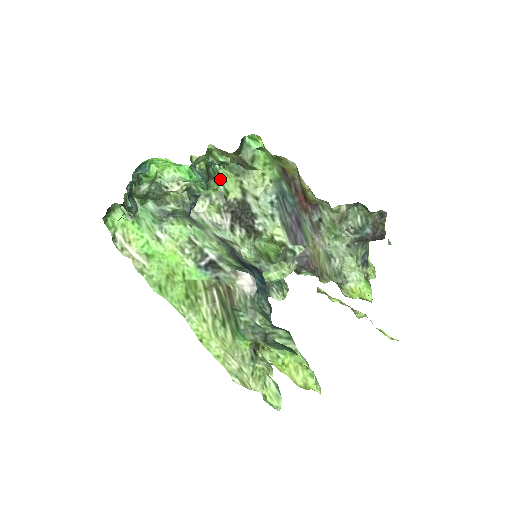
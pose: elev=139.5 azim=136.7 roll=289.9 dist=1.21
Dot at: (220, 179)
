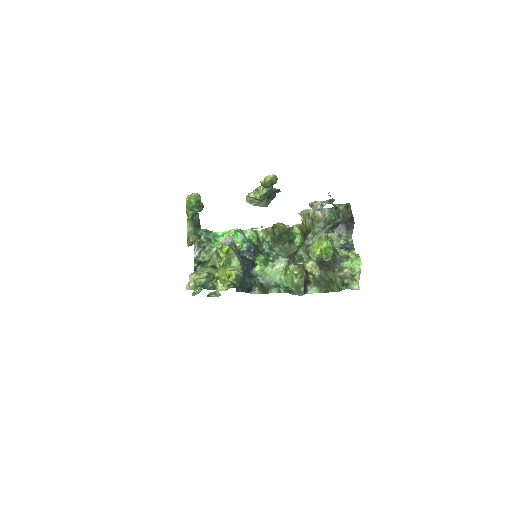
Dot at: occluded
